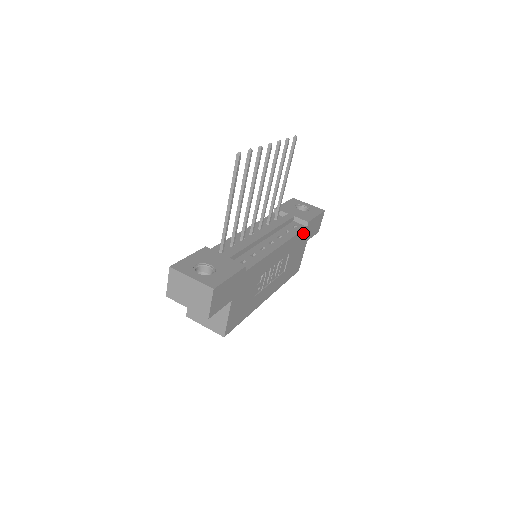
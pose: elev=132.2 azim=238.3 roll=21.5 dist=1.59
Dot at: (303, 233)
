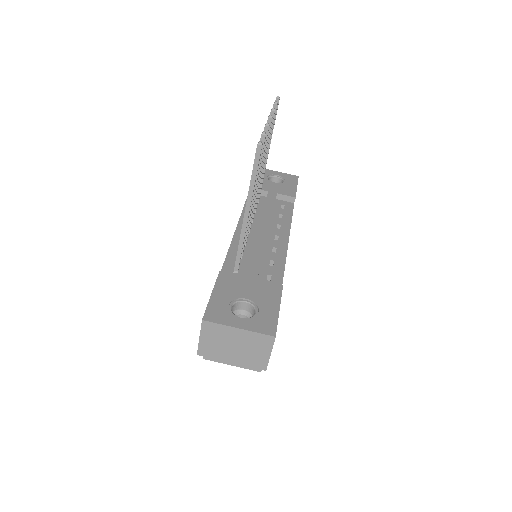
Dot at: occluded
